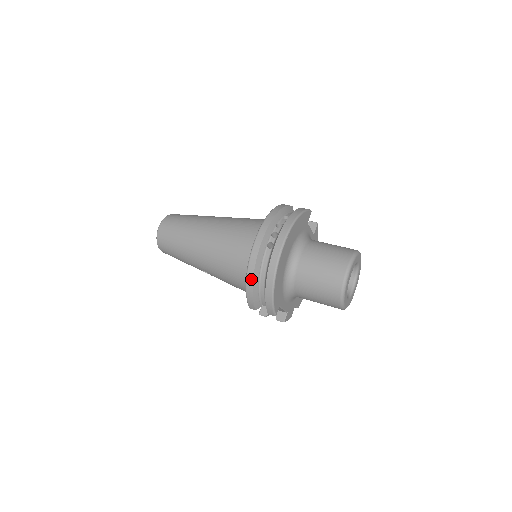
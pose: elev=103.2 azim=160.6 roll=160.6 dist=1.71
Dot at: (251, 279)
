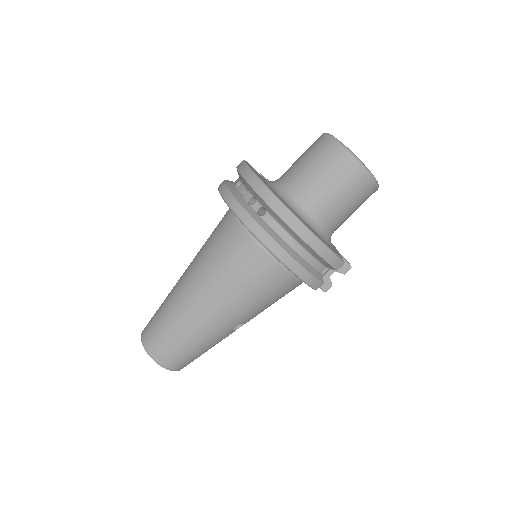
Dot at: (288, 257)
